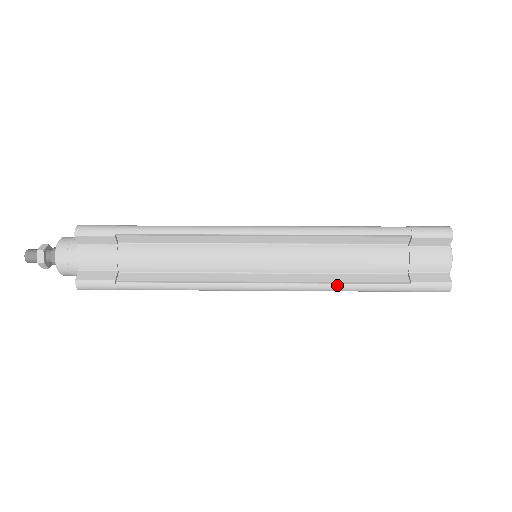
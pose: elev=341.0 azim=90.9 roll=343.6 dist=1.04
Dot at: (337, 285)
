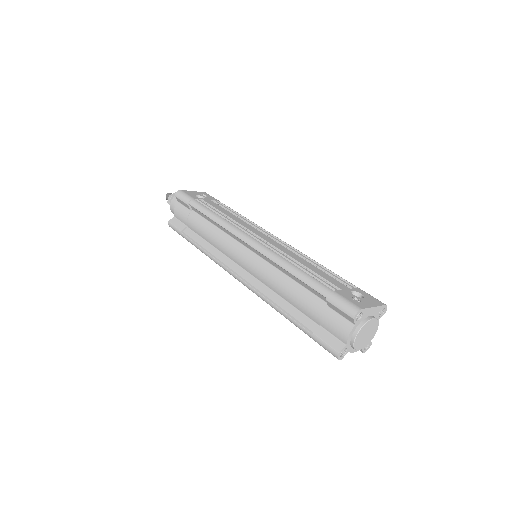
Dot at: (271, 304)
